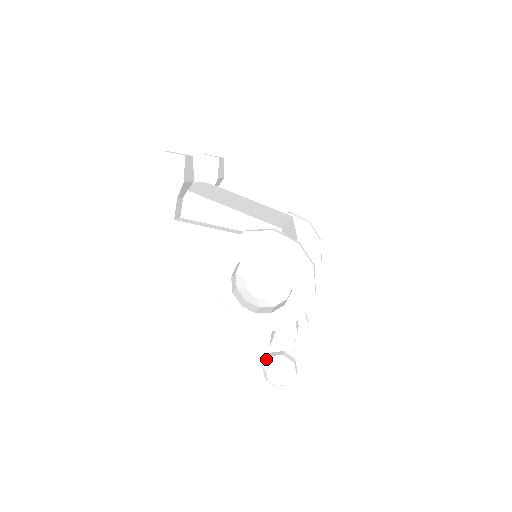
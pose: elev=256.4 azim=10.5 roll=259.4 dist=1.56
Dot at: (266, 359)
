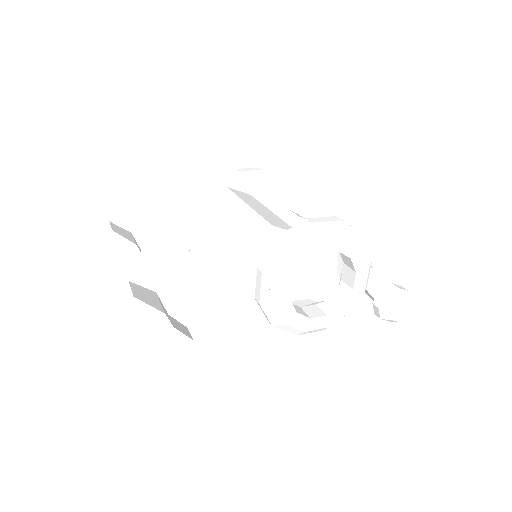
Dot at: (376, 311)
